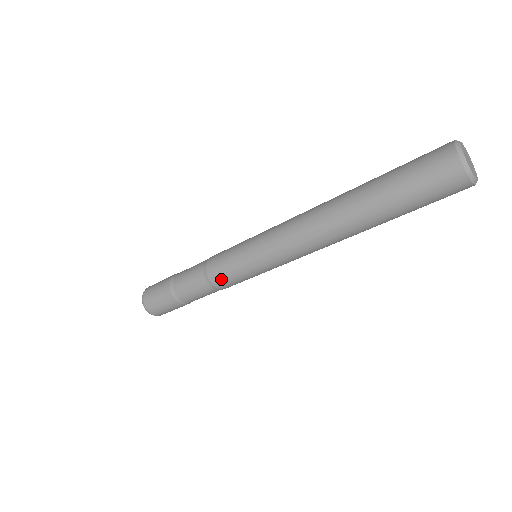
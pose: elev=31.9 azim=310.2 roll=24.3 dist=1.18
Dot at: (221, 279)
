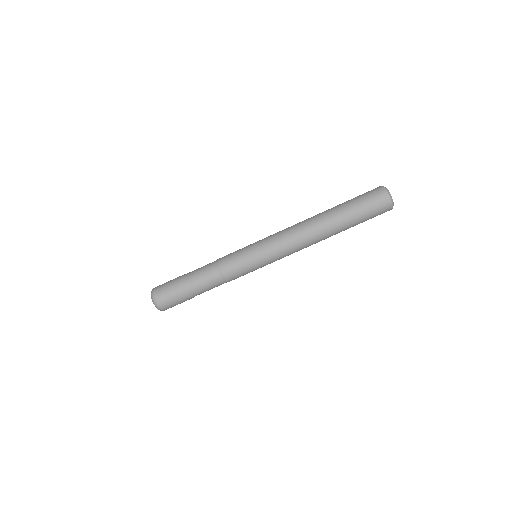
Dot at: (226, 256)
